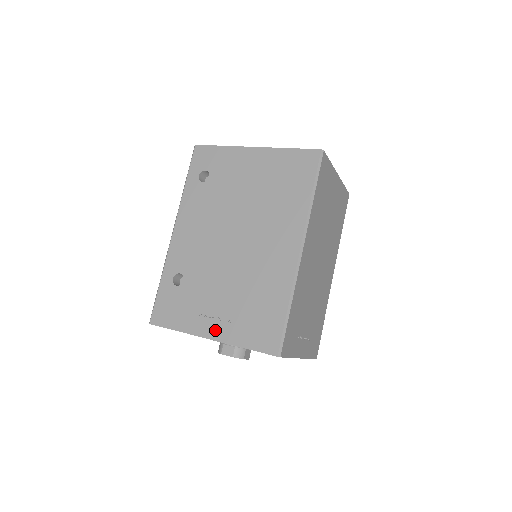
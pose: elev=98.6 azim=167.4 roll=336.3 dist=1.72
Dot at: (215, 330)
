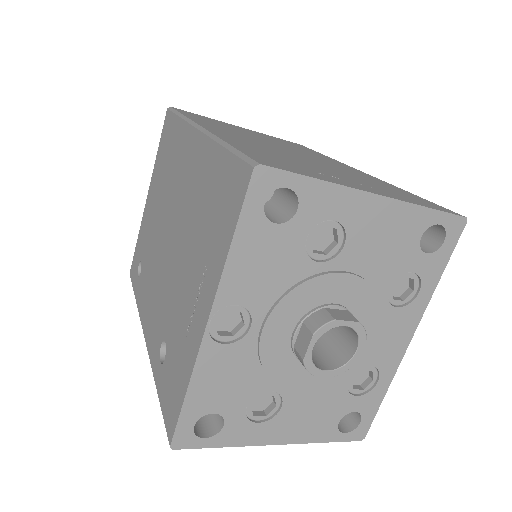
Dot at: (204, 303)
